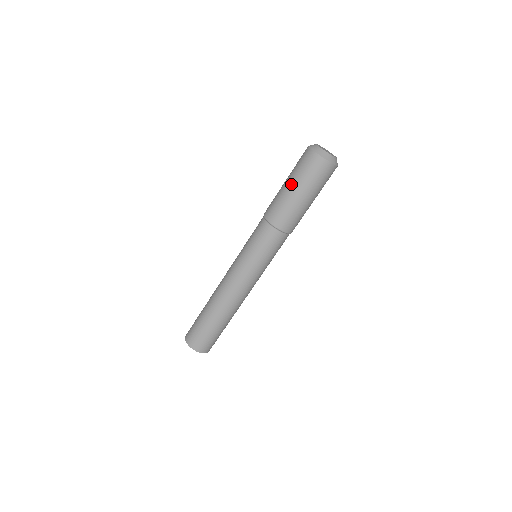
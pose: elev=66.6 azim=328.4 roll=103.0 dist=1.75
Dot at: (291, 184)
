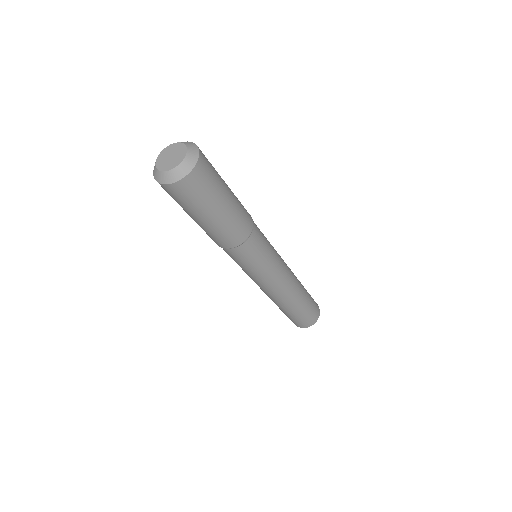
Dot at: (206, 216)
